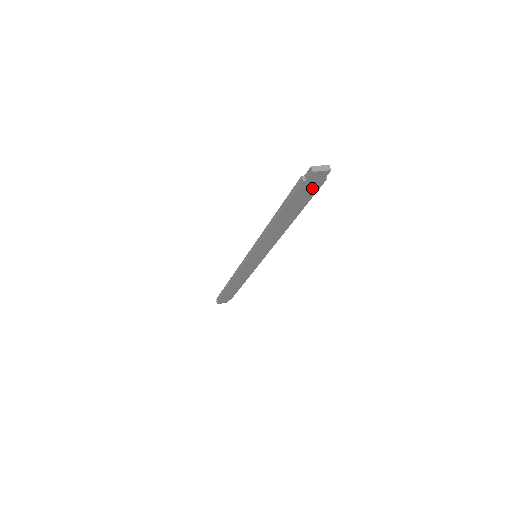
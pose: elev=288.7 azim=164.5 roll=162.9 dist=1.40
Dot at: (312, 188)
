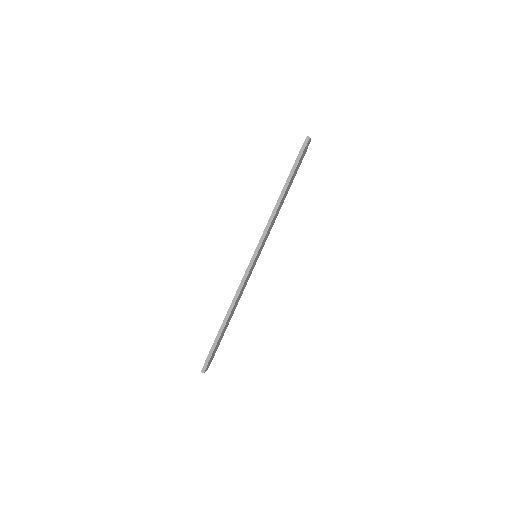
Dot at: (303, 157)
